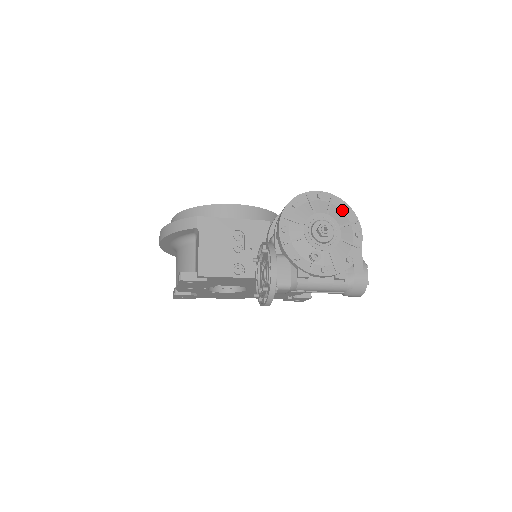
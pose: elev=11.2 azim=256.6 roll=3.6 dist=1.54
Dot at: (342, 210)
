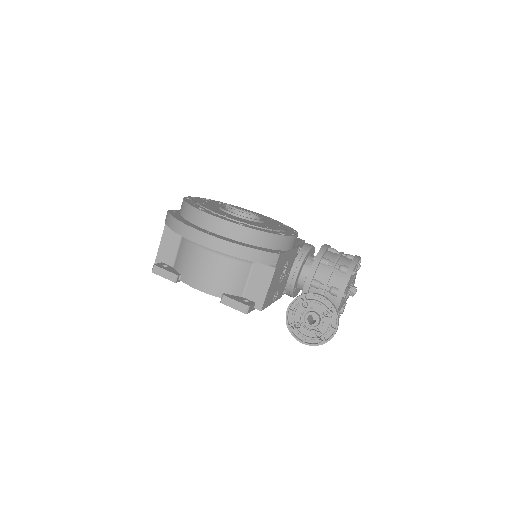
Dot at: (358, 269)
